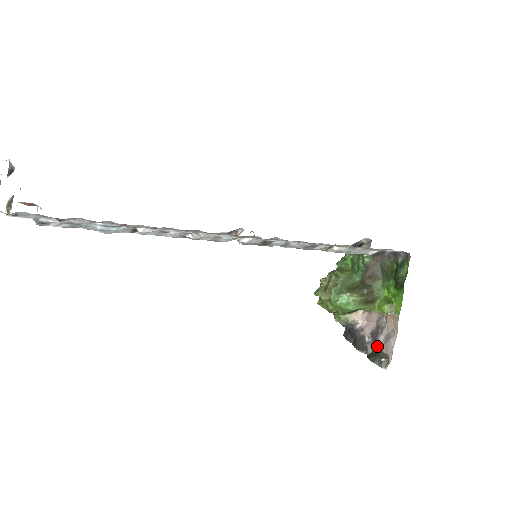
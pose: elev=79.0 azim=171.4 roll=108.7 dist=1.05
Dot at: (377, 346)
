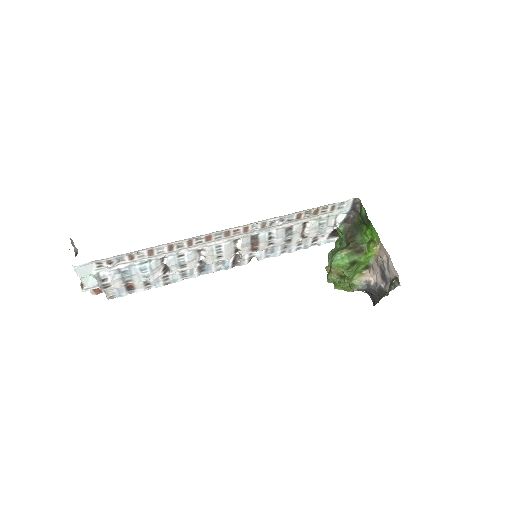
Dot at: (389, 282)
